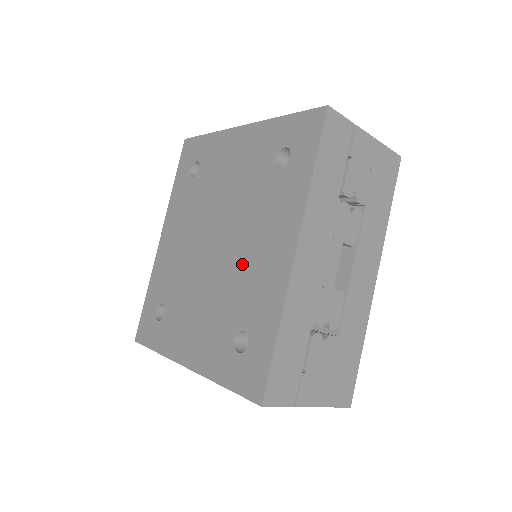
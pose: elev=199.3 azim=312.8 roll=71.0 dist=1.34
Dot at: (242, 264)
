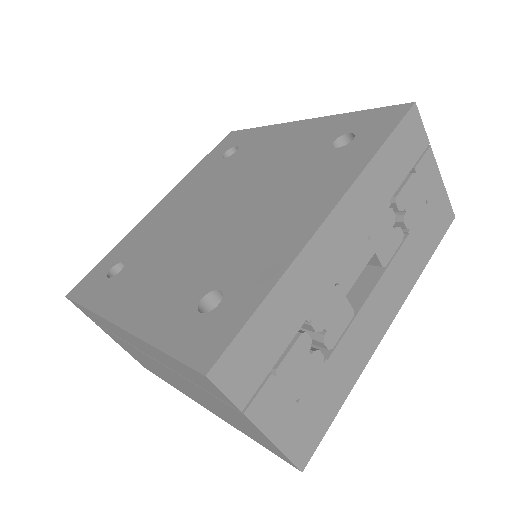
Dot at: (249, 226)
